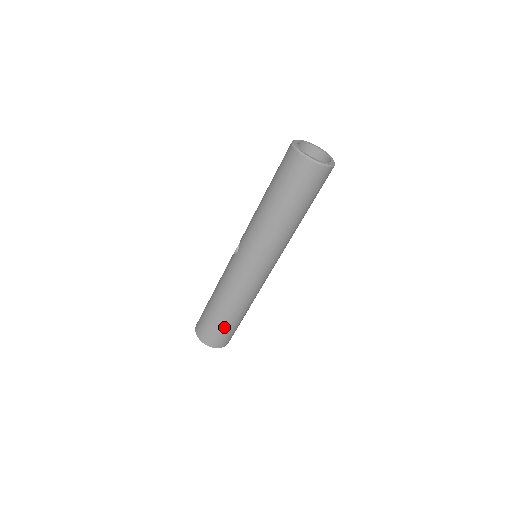
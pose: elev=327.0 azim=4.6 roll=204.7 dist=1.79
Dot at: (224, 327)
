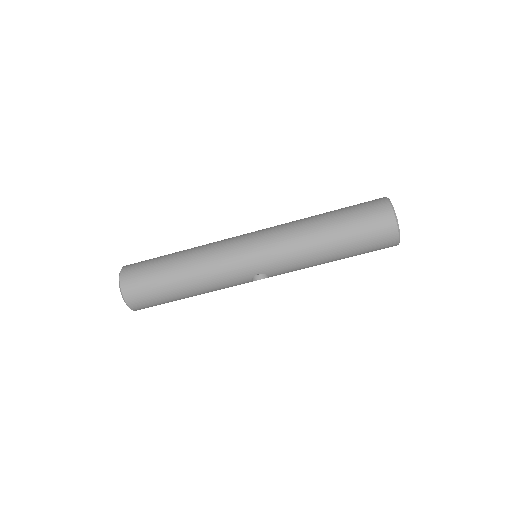
Dot at: (157, 276)
